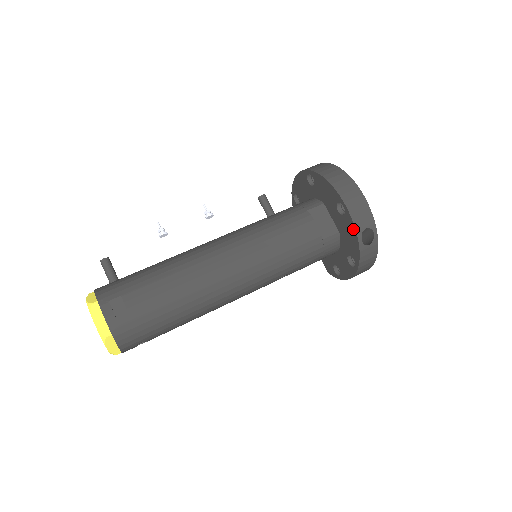
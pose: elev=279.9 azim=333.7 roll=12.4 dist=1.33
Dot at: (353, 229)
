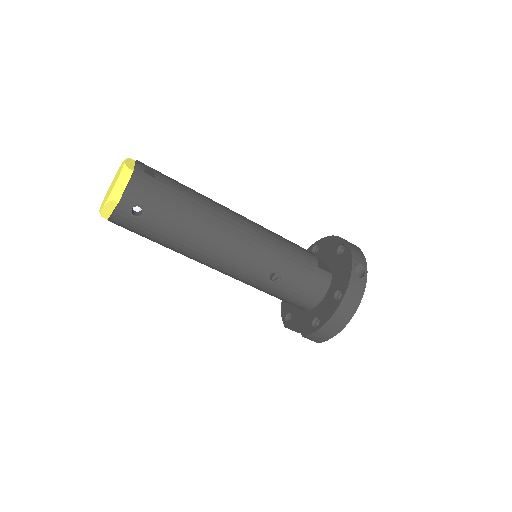
Dot at: (349, 258)
